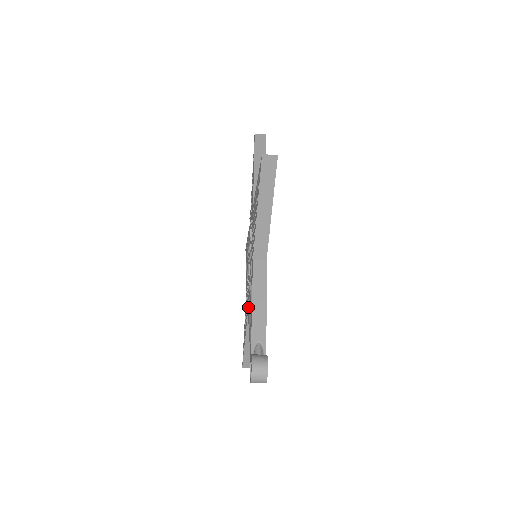
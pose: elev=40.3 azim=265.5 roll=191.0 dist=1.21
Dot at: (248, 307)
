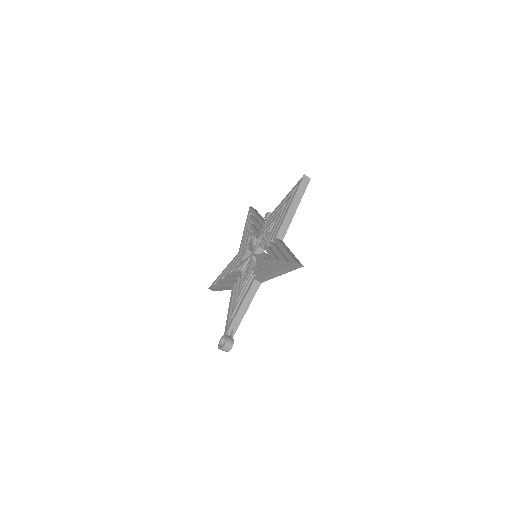
Dot at: (234, 284)
